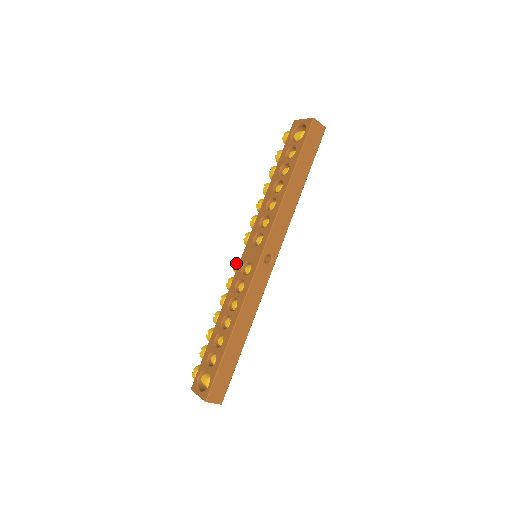
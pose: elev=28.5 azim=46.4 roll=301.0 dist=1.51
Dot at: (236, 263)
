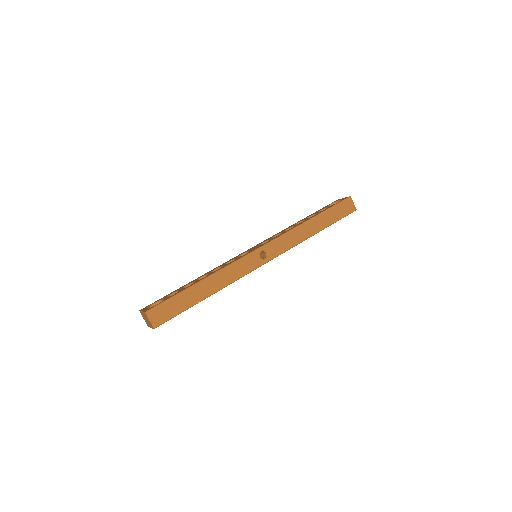
Dot at: occluded
